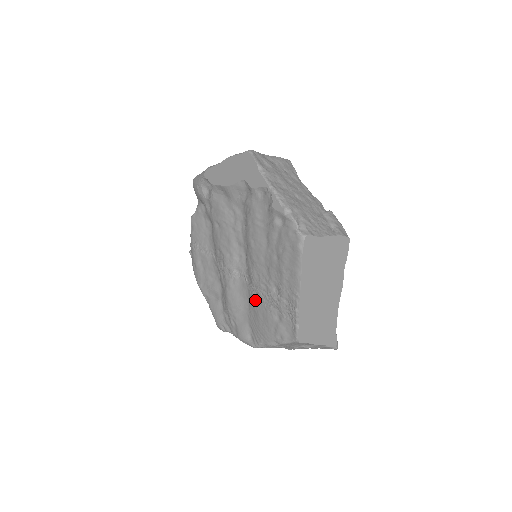
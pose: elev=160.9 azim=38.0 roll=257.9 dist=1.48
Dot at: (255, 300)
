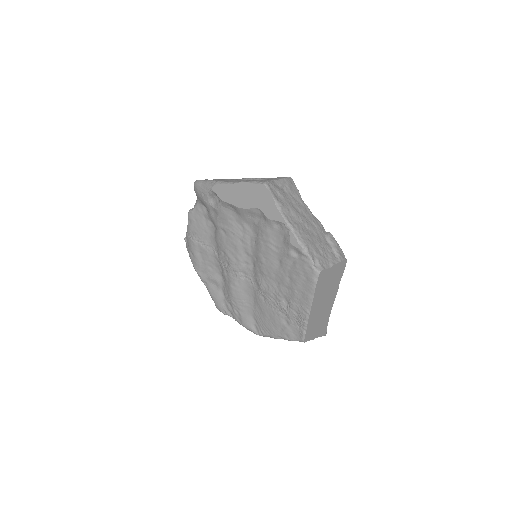
Dot at: (262, 302)
